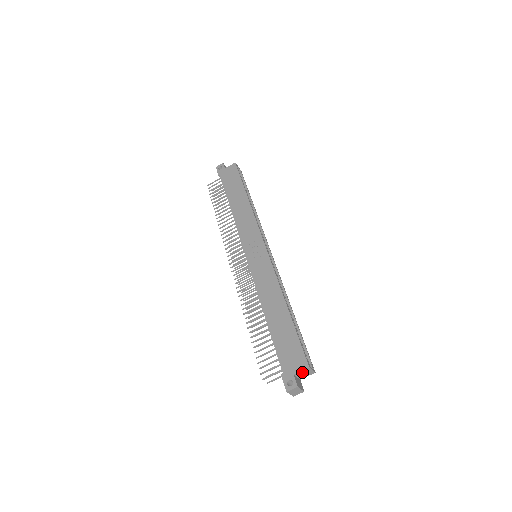
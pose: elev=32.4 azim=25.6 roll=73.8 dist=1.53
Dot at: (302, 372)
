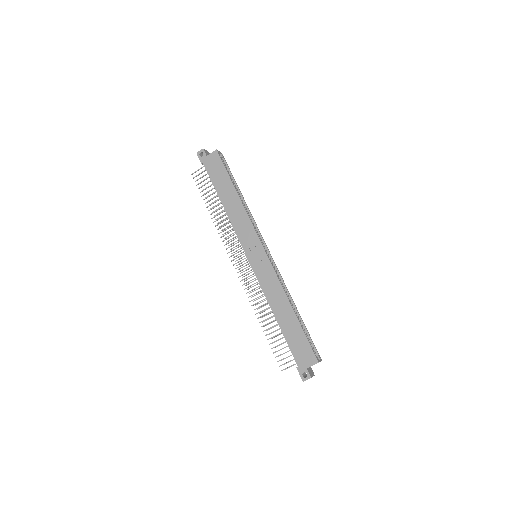
Dot at: occluded
